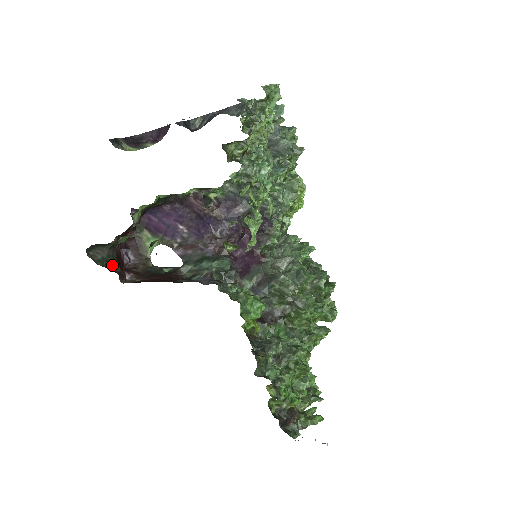
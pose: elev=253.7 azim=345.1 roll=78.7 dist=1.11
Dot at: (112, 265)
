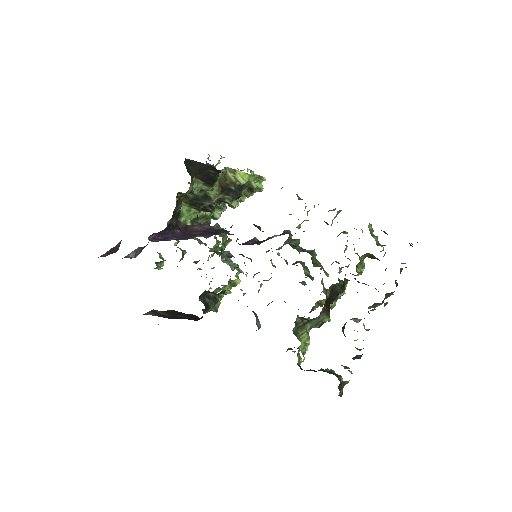
Dot at: occluded
